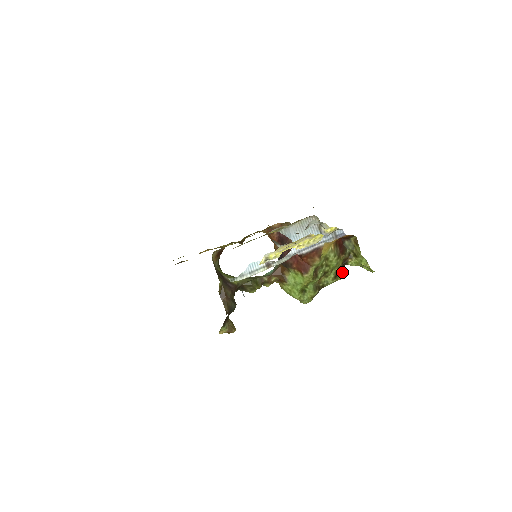
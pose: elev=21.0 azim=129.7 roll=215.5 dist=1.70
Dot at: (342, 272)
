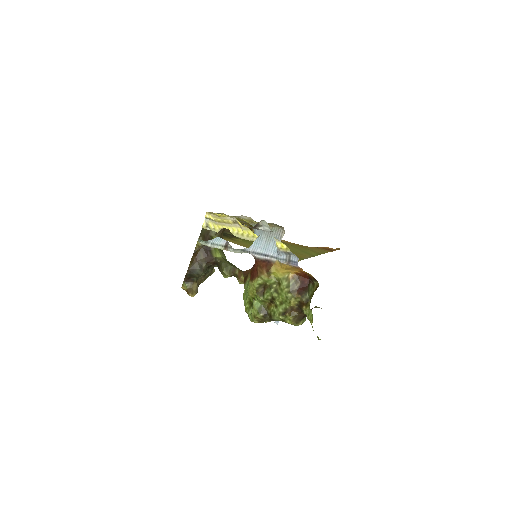
Dot at: (296, 318)
